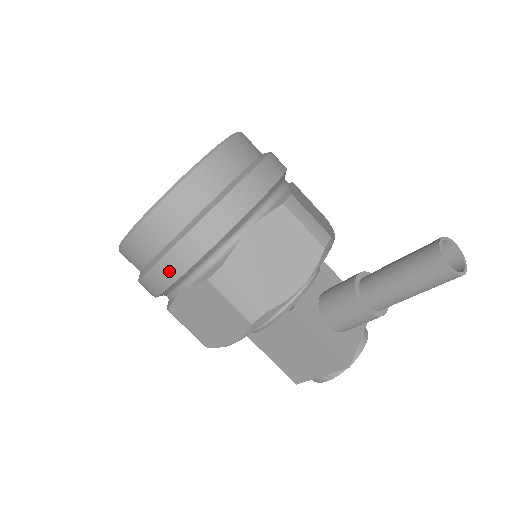
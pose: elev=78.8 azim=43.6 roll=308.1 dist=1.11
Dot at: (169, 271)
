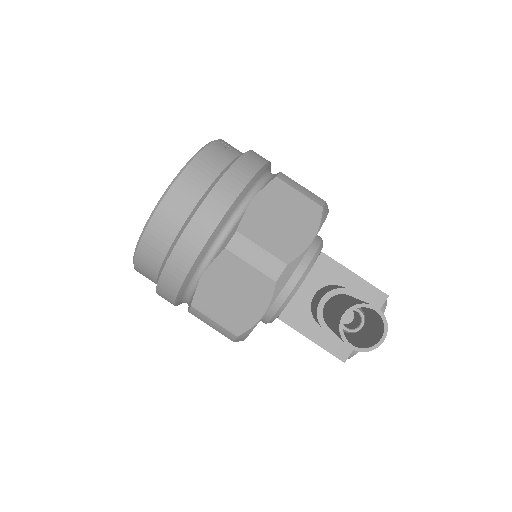
Dot at: (167, 300)
